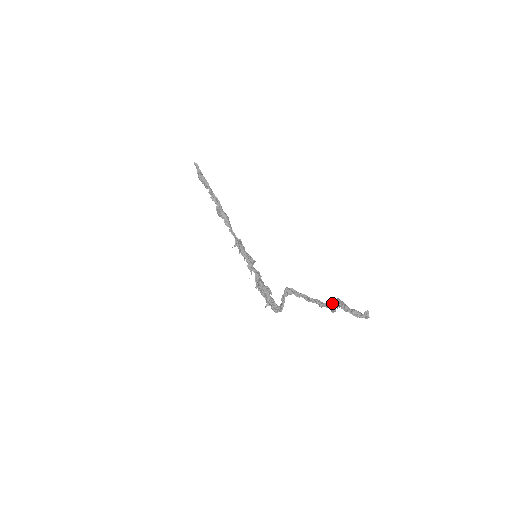
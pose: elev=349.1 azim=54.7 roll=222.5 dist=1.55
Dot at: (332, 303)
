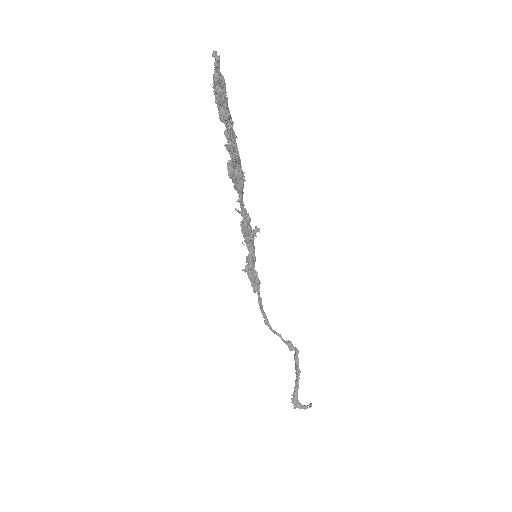
Dot at: (298, 360)
